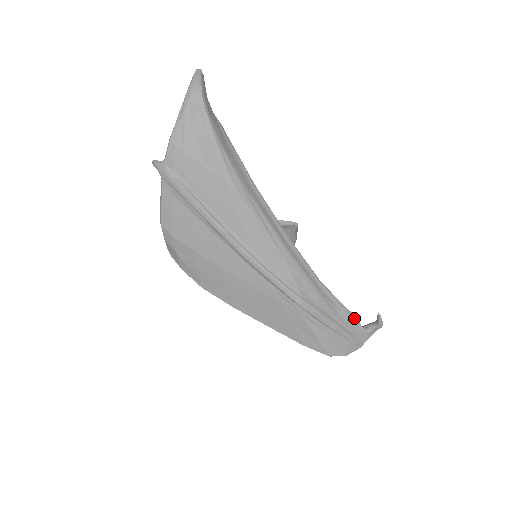
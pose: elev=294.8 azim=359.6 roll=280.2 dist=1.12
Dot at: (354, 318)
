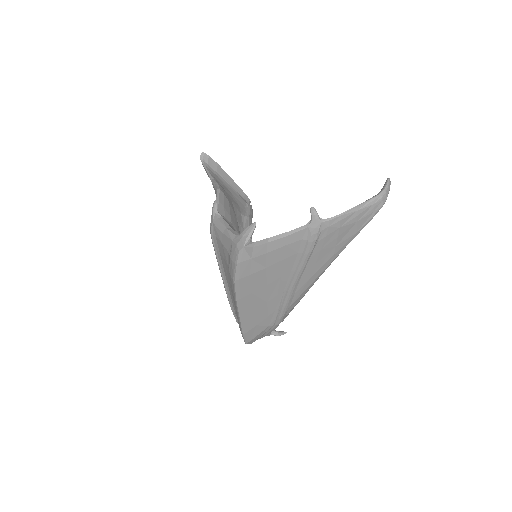
Dot at: occluded
